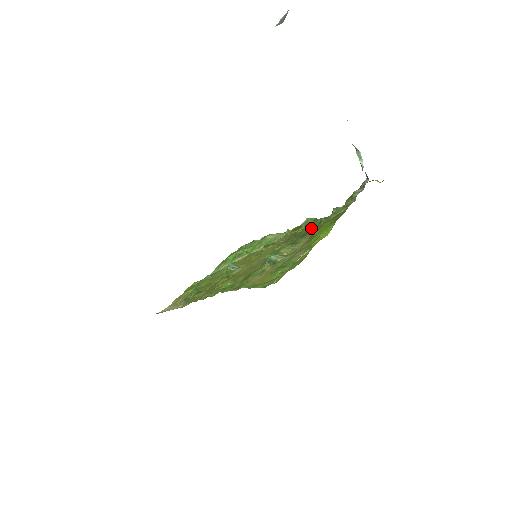
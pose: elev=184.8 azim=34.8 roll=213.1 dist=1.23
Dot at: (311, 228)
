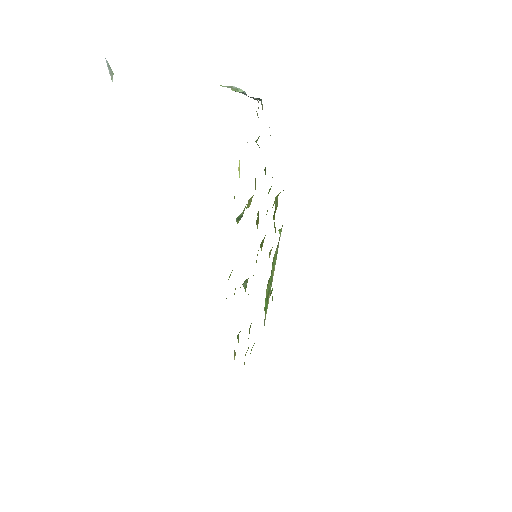
Dot at: occluded
